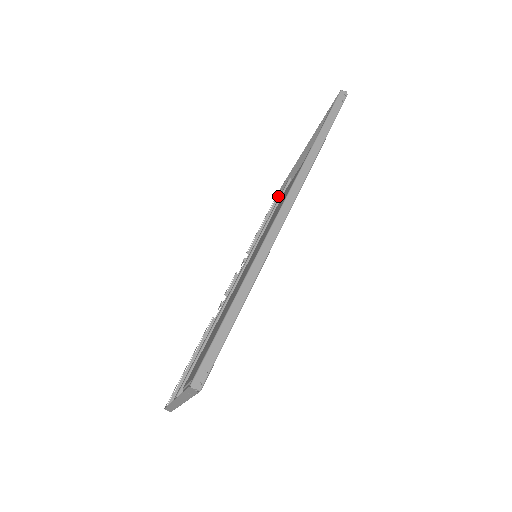
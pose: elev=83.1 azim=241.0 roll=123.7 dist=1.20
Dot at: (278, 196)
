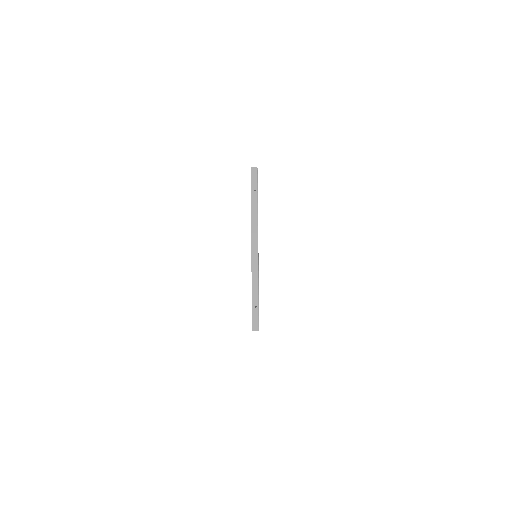
Dot at: occluded
